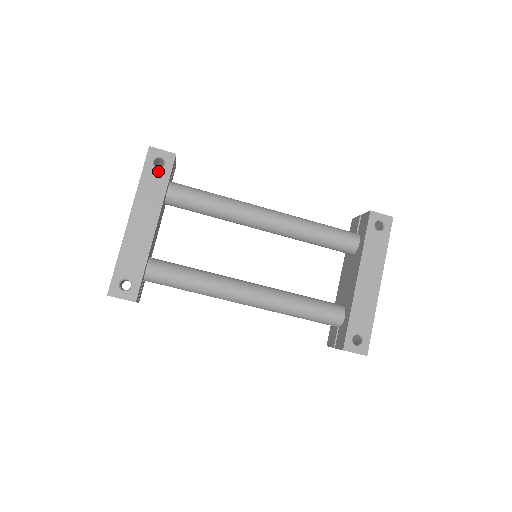
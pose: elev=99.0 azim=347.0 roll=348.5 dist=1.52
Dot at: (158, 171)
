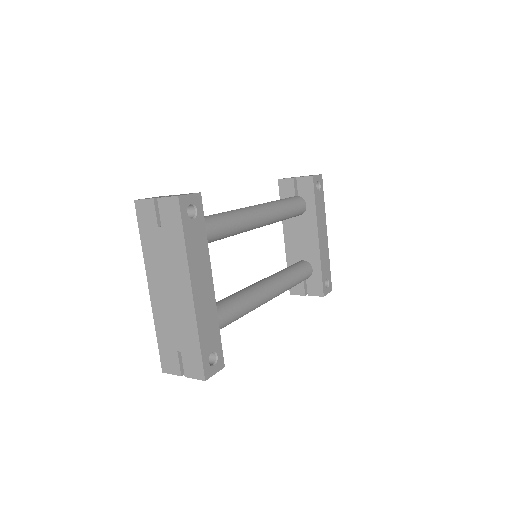
Dot at: (195, 222)
